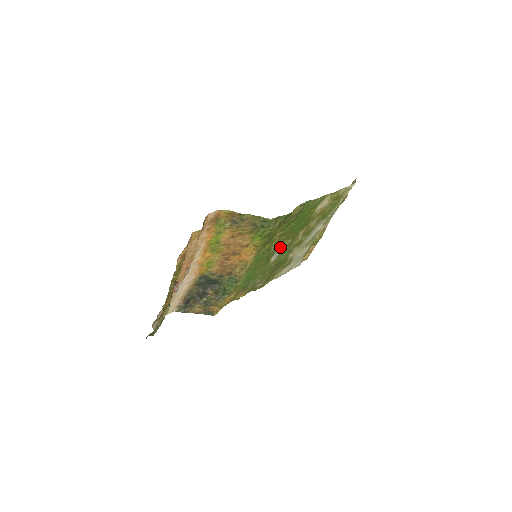
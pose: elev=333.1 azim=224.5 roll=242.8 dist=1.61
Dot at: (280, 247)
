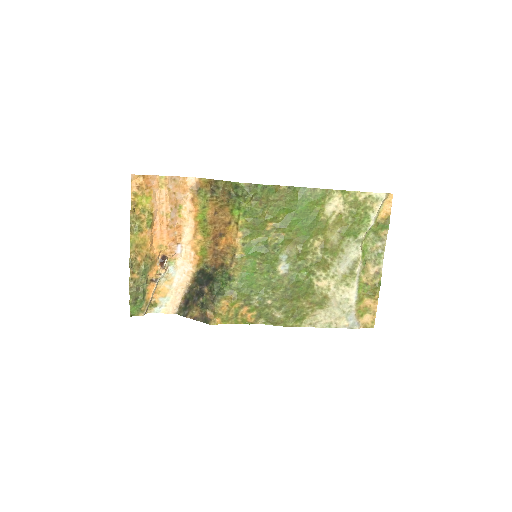
Dot at: (287, 253)
